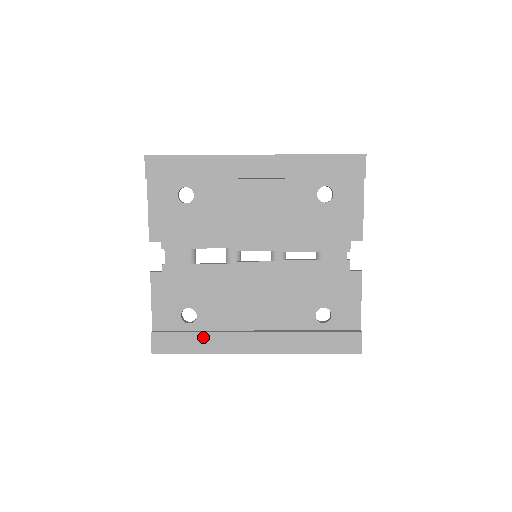
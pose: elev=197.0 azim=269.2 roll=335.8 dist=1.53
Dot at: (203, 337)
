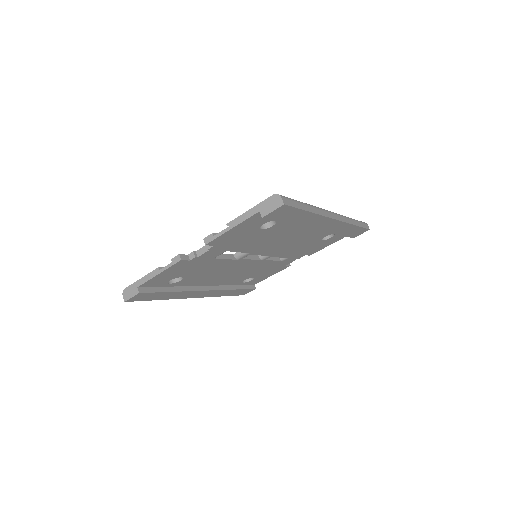
Dot at: (173, 293)
